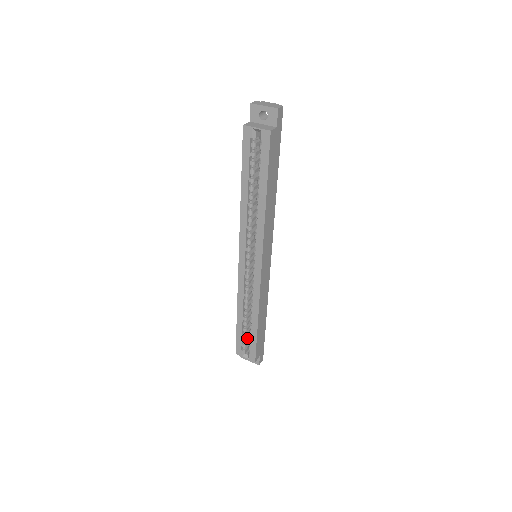
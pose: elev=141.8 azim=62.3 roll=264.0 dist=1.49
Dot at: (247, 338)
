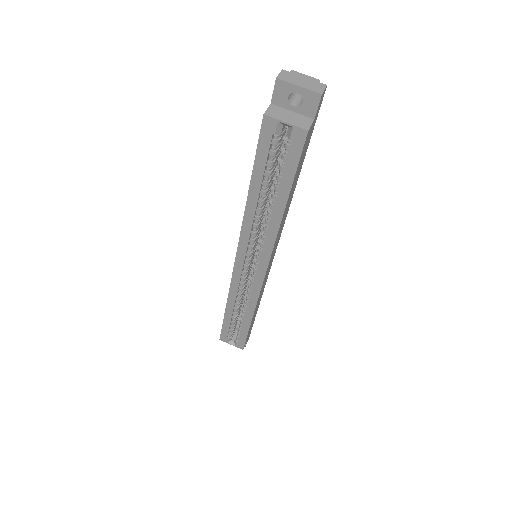
Dot at: (234, 327)
